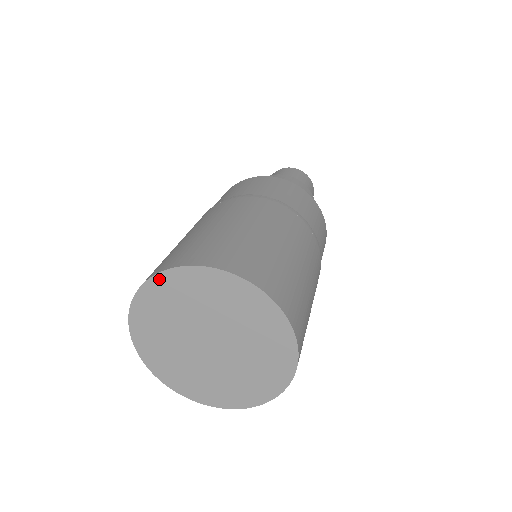
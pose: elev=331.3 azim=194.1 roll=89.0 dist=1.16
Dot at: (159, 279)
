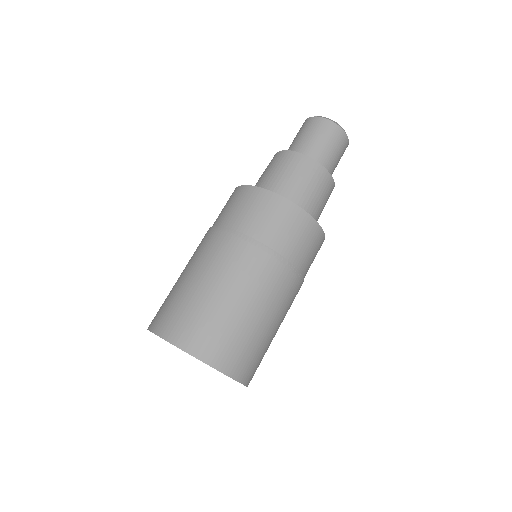
Dot at: (189, 354)
